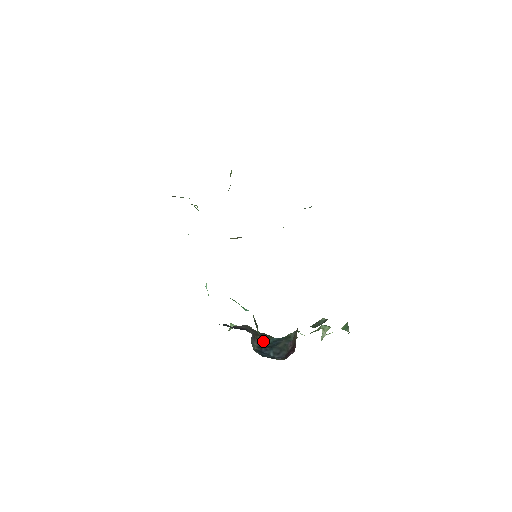
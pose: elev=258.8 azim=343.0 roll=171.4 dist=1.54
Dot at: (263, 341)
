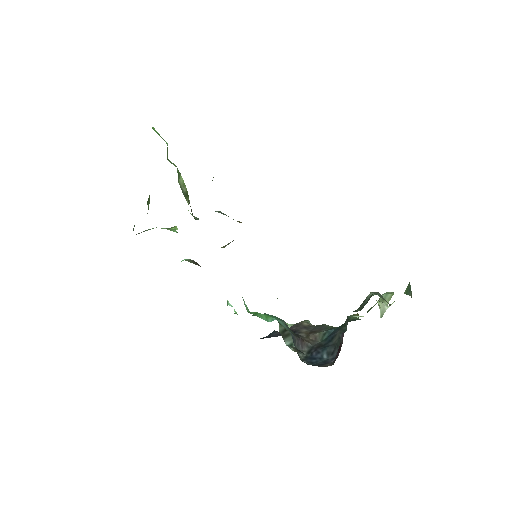
Dot at: (317, 339)
